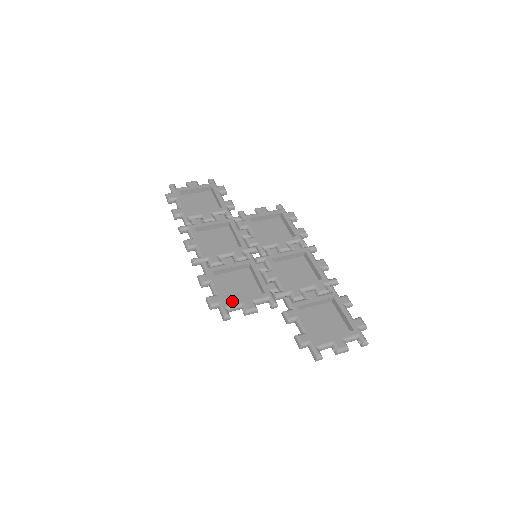
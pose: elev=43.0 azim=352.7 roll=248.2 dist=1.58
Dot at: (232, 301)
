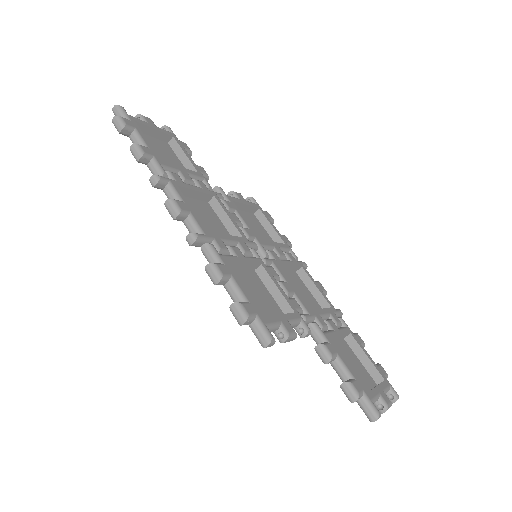
Dot at: (269, 316)
